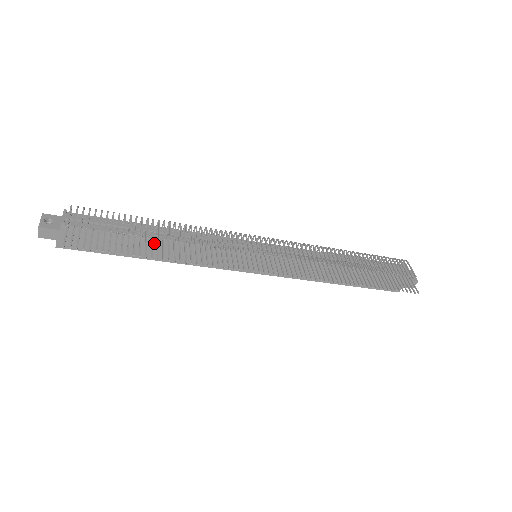
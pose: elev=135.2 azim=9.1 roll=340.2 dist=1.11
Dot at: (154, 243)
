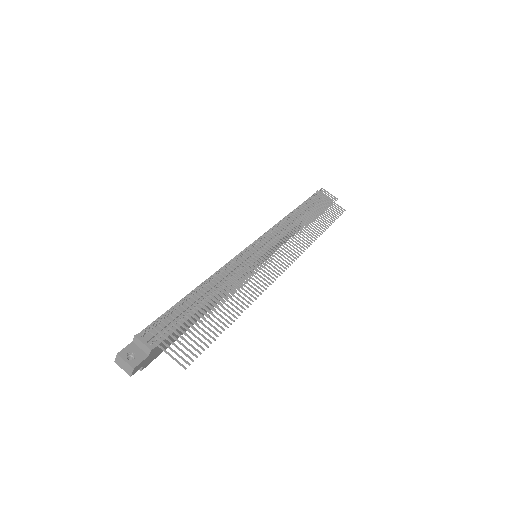
Dot at: occluded
